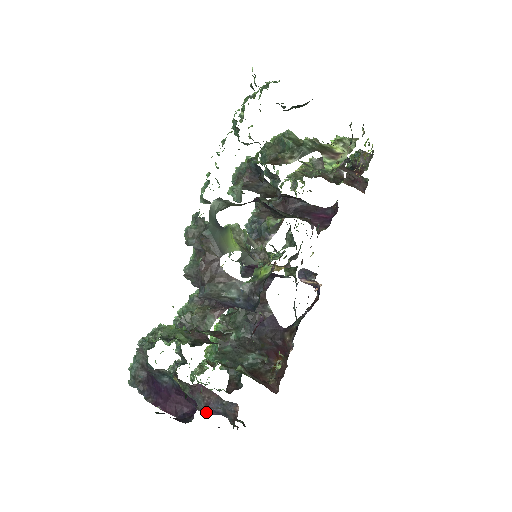
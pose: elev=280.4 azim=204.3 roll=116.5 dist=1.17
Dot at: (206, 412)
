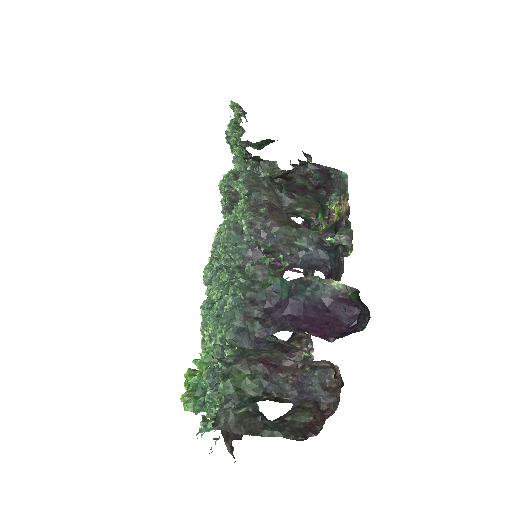
Dot at: (296, 394)
